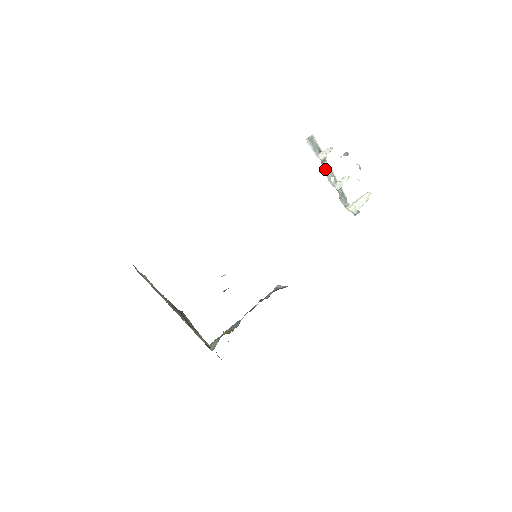
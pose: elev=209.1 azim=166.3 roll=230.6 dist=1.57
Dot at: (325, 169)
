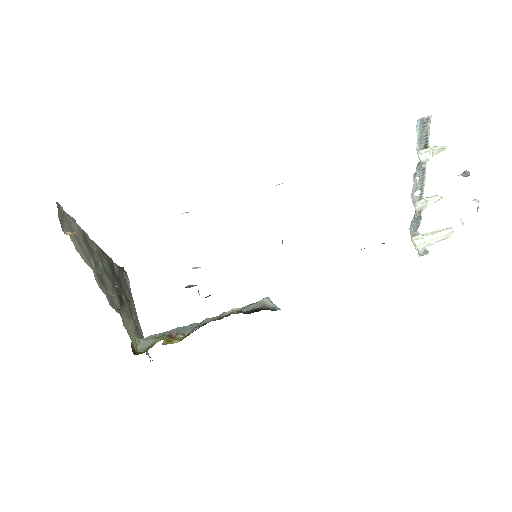
Dot at: (417, 175)
